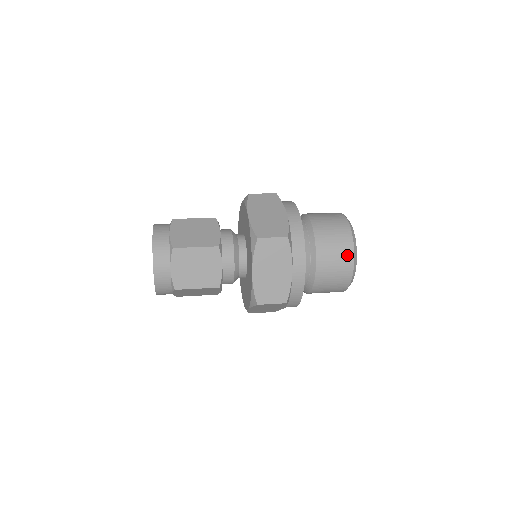
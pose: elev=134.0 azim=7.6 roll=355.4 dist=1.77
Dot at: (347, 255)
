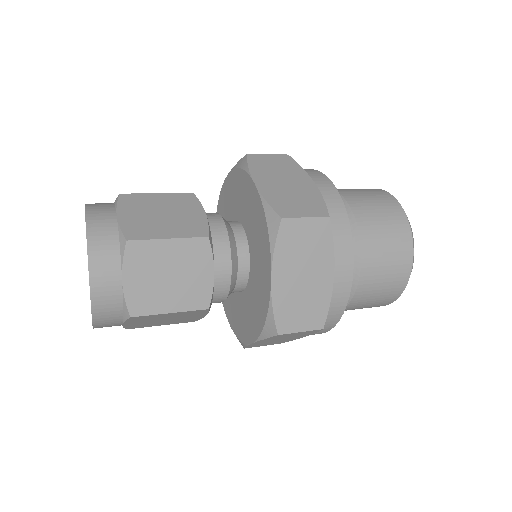
Dot at: (404, 248)
